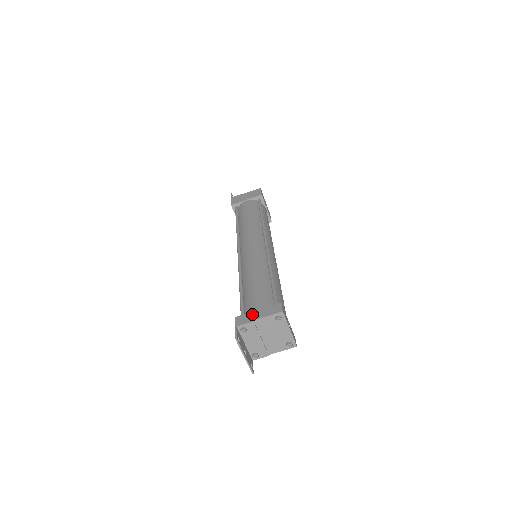
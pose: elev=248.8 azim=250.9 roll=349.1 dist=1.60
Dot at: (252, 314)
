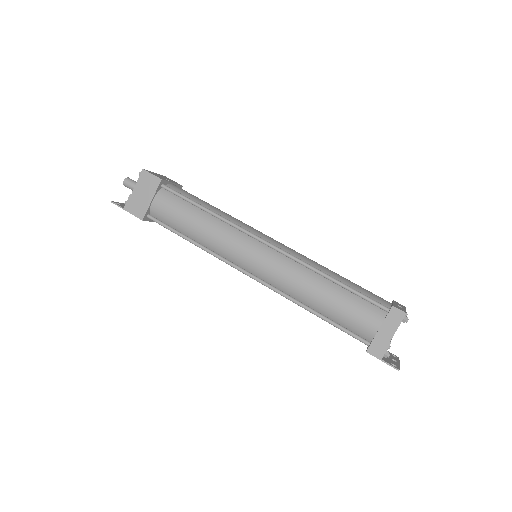
Dot at: (380, 337)
